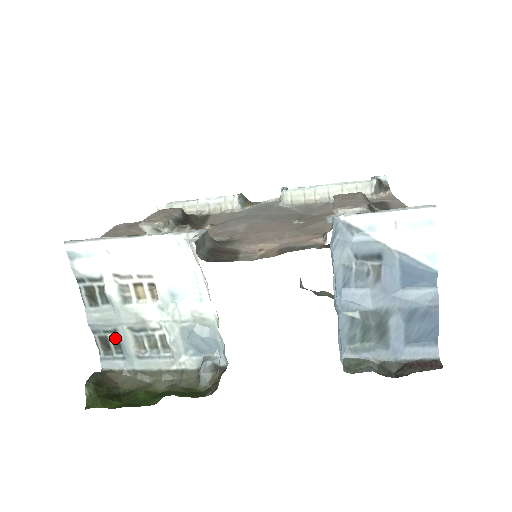
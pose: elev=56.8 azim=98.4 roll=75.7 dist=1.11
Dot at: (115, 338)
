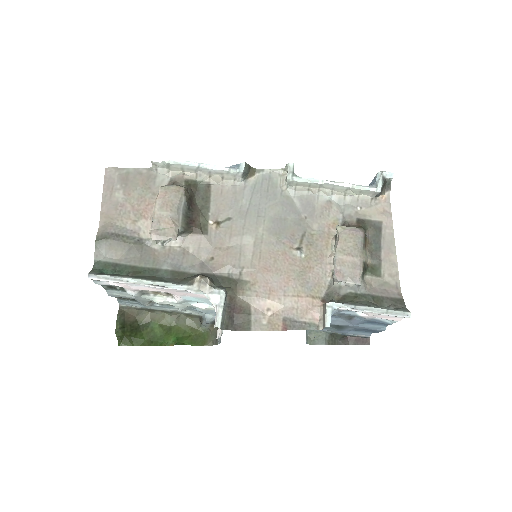
Dot at: occluded
